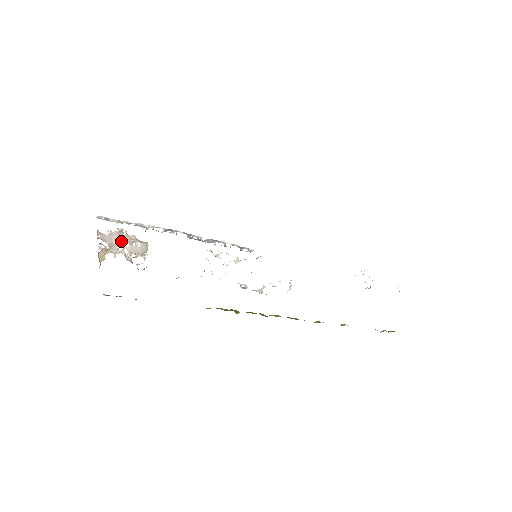
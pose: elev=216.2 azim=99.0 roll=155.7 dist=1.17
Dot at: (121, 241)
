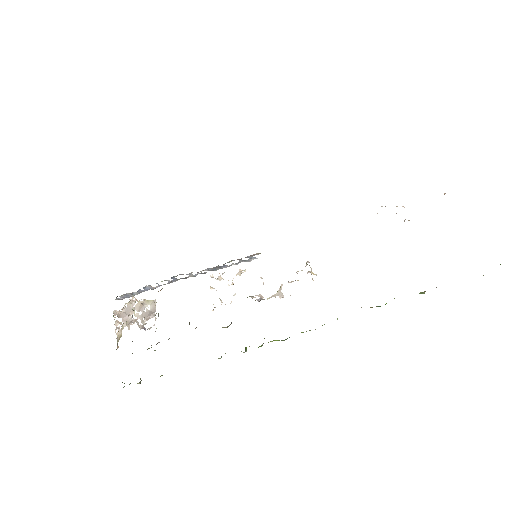
Dot at: (133, 310)
